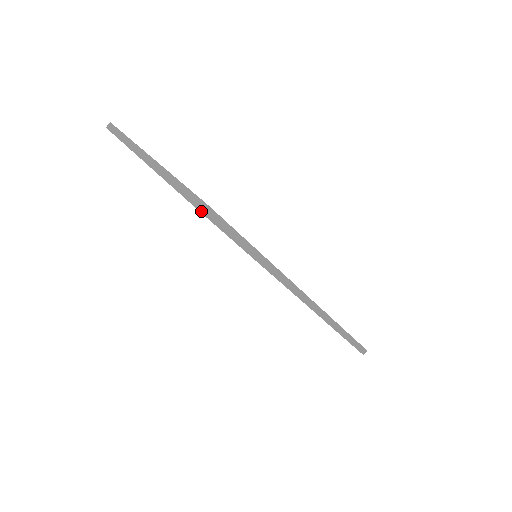
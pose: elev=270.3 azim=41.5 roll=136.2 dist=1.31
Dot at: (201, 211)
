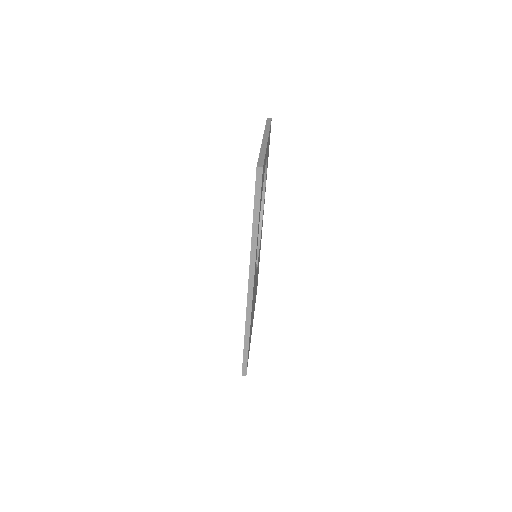
Dot at: (257, 166)
